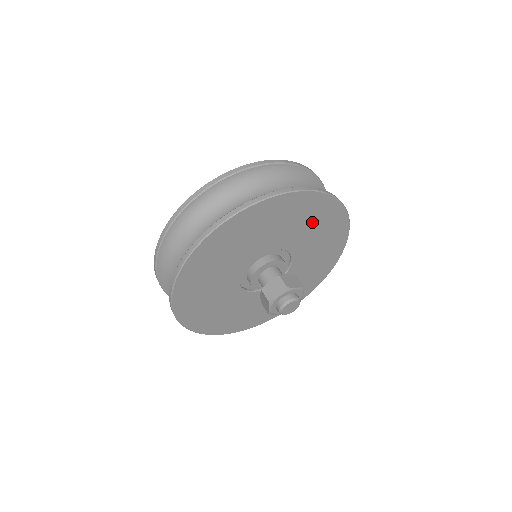
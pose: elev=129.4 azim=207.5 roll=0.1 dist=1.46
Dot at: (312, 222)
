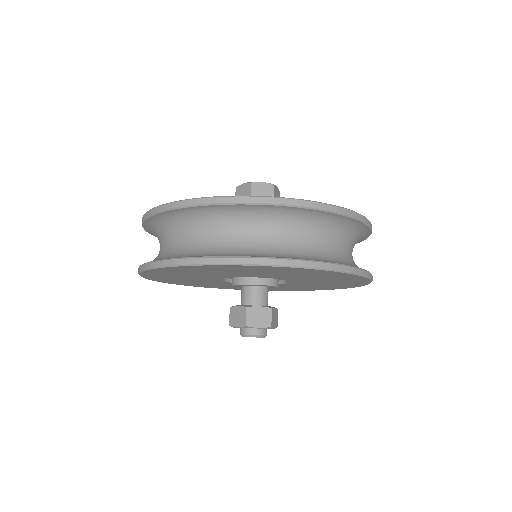
Dot at: (333, 283)
